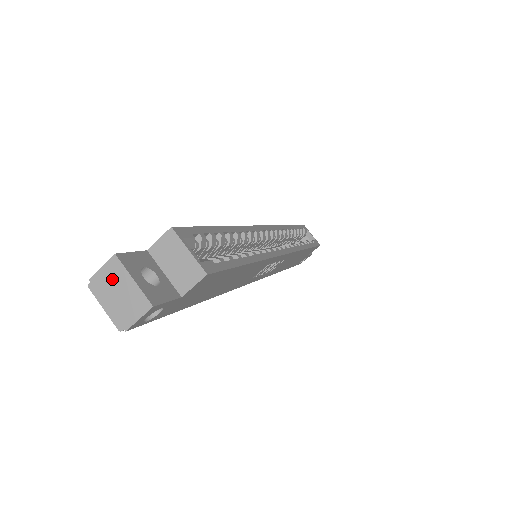
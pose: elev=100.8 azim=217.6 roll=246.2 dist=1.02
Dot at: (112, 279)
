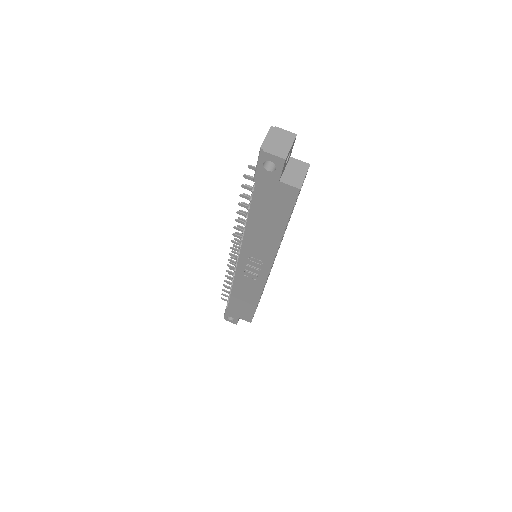
Dot at: (284, 137)
